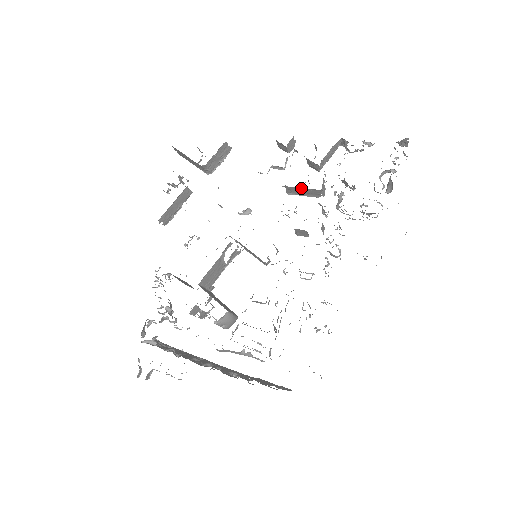
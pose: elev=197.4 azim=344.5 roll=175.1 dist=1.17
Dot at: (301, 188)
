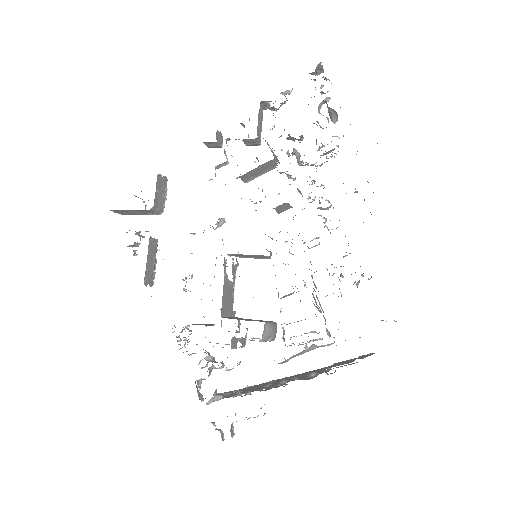
Dot at: (255, 169)
